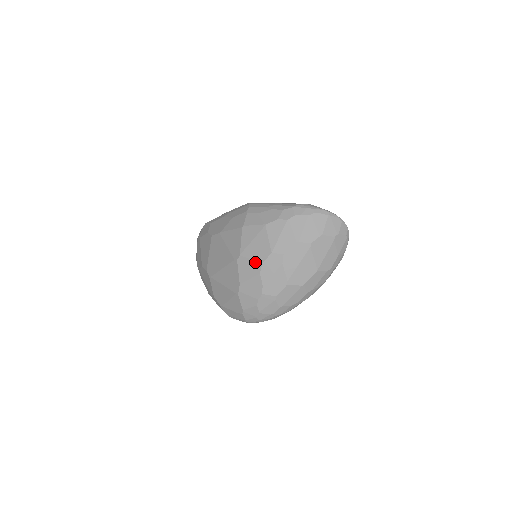
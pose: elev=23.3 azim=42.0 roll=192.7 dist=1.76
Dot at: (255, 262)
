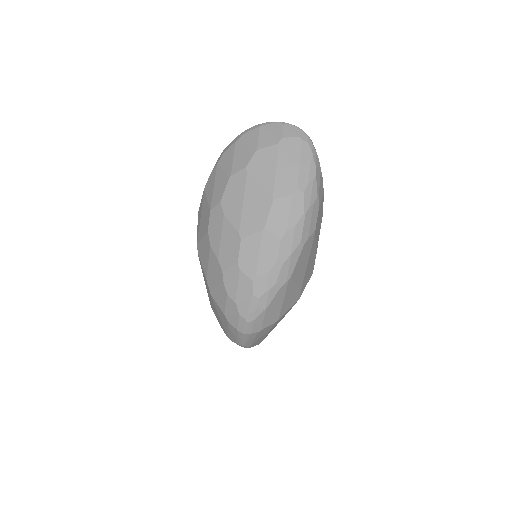
Dot at: (204, 237)
